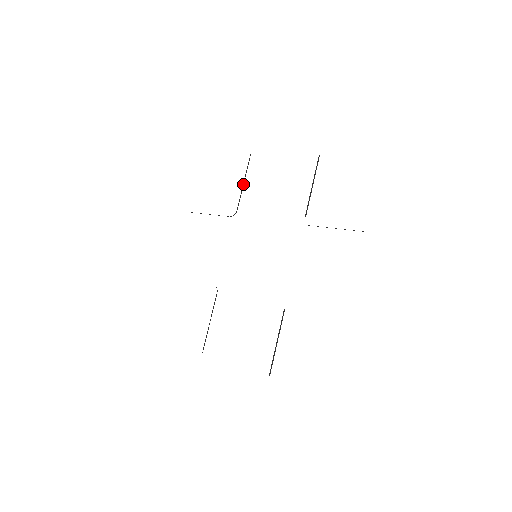
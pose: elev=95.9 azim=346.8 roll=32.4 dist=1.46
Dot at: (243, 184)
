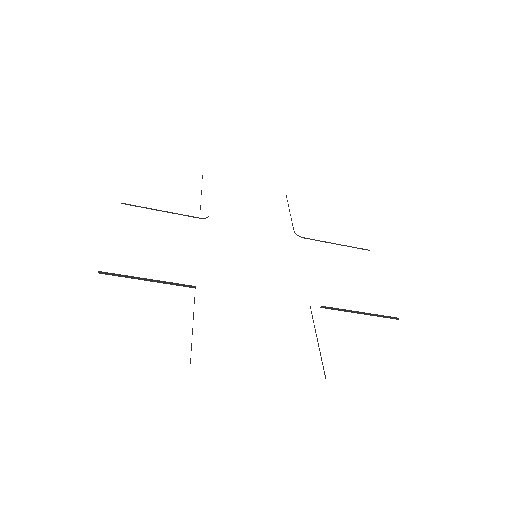
Dot at: occluded
